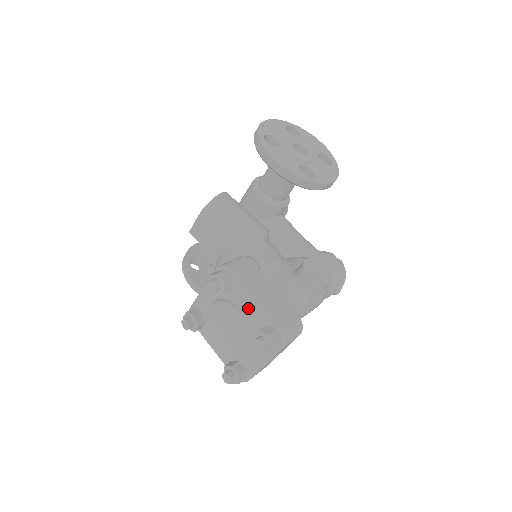
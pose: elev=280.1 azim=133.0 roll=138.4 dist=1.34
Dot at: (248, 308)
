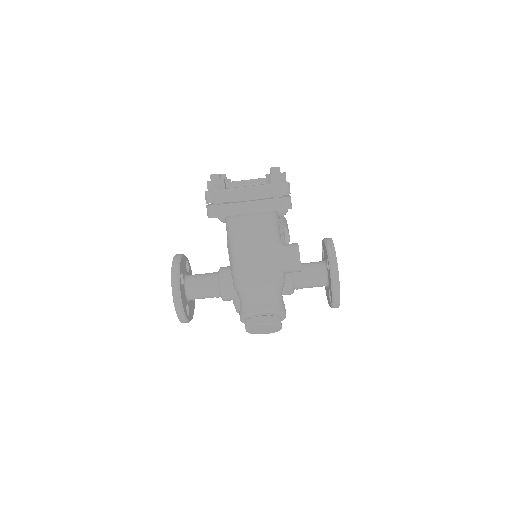
Dot at: occluded
